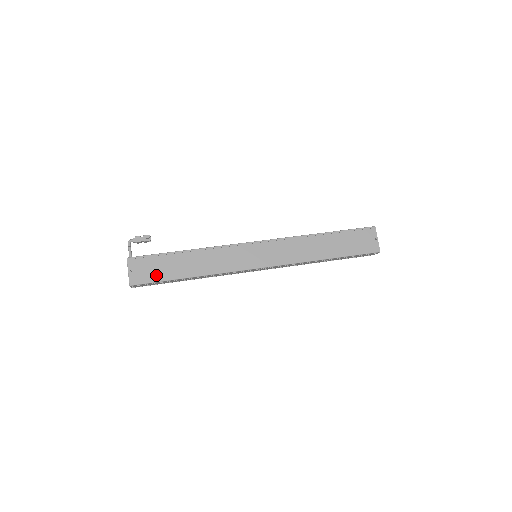
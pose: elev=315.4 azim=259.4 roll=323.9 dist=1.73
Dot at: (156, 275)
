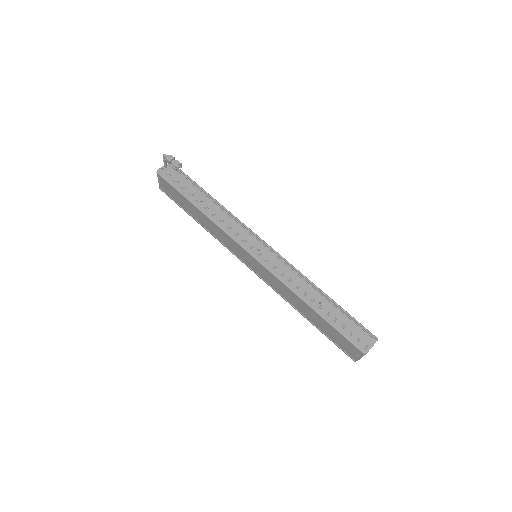
Dot at: (176, 199)
